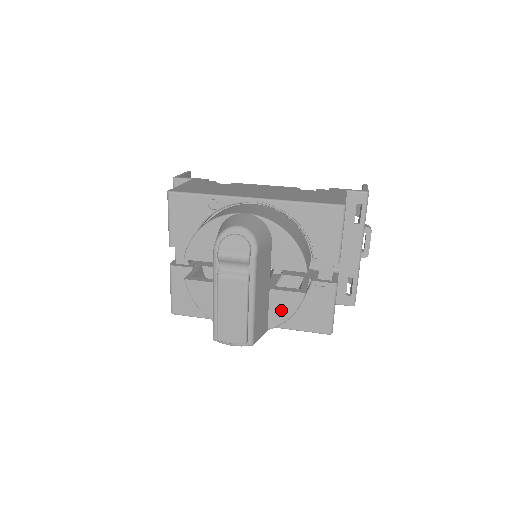
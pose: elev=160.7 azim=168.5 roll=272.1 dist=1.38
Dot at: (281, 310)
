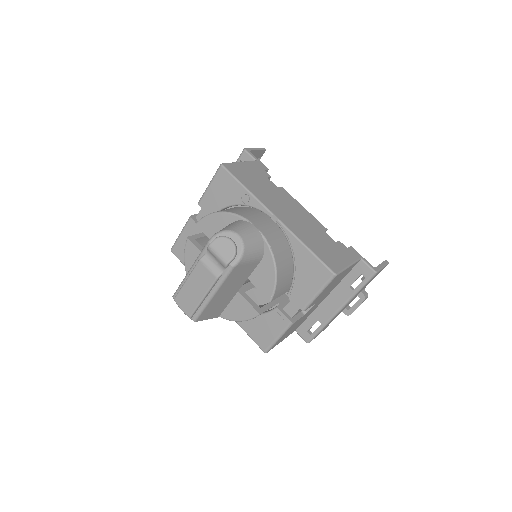
Dot at: (236, 311)
